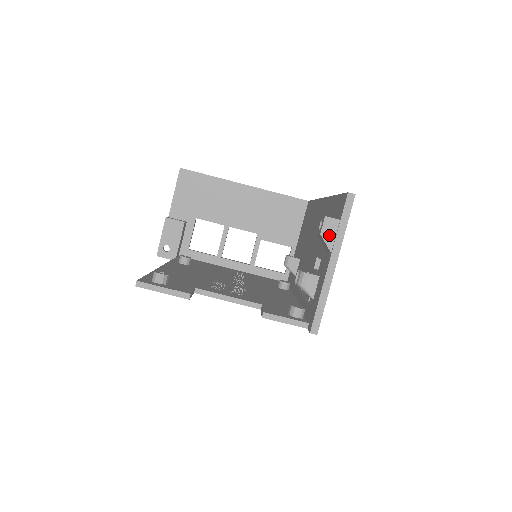
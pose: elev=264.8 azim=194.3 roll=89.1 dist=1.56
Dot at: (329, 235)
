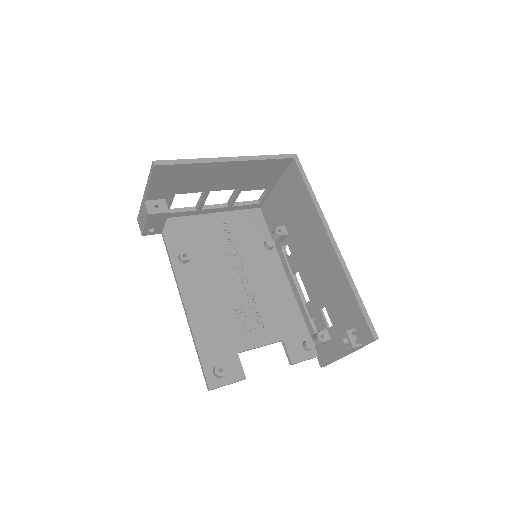
Dot at: (351, 350)
